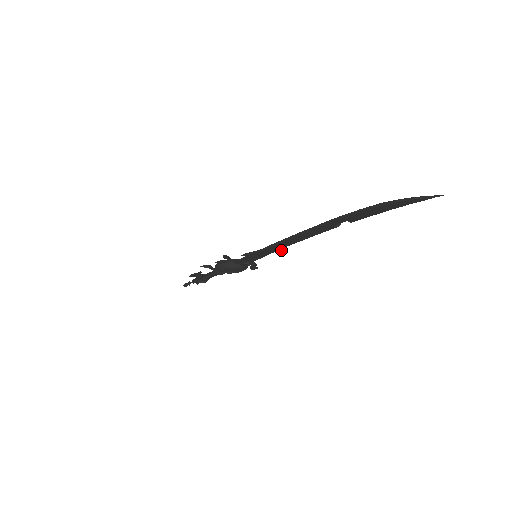
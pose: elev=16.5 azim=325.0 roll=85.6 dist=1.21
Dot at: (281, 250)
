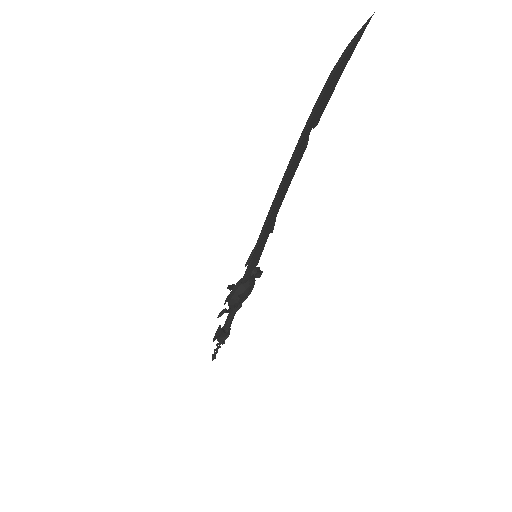
Dot at: (273, 226)
